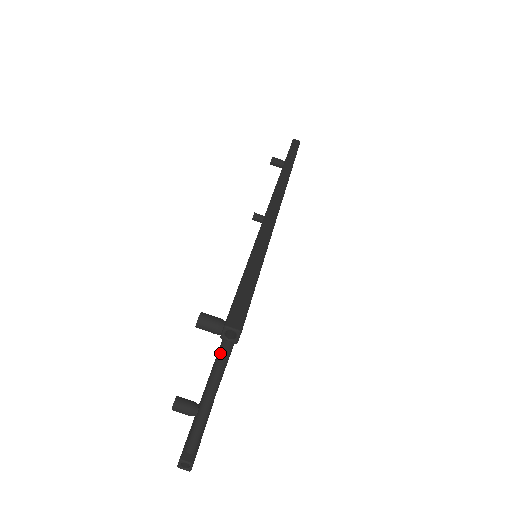
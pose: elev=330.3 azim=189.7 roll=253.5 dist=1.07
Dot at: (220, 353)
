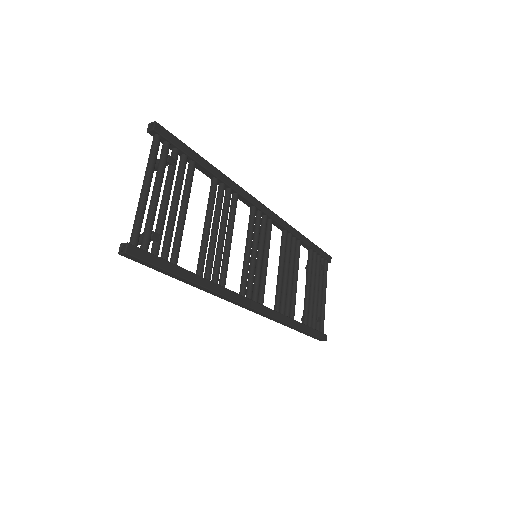
Dot at: (150, 150)
